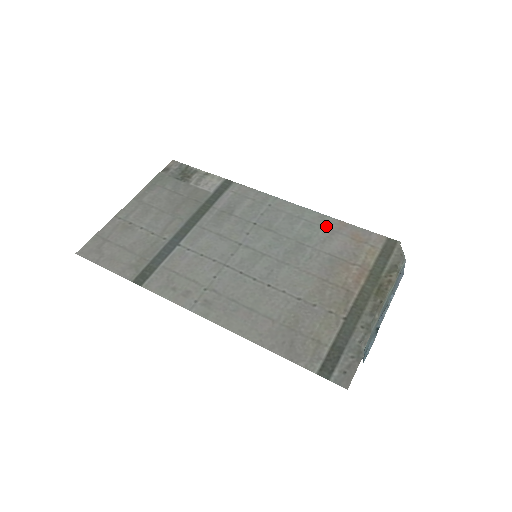
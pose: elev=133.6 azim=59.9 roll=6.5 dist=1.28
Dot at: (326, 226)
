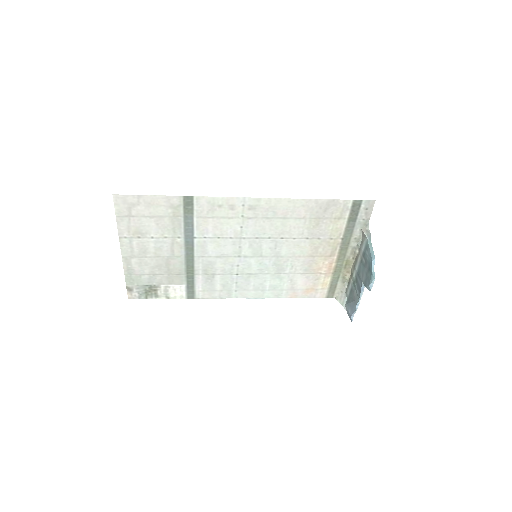
Dot at: (285, 291)
